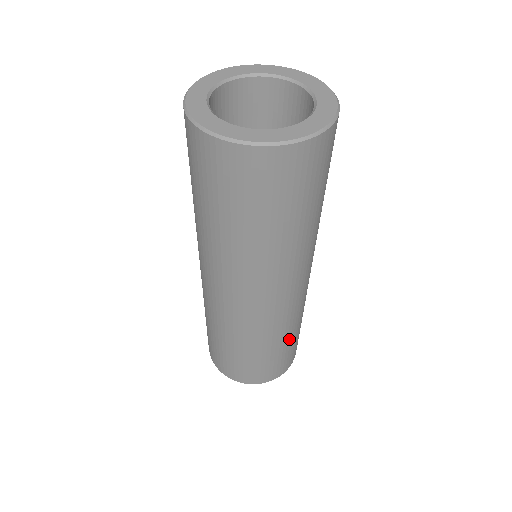
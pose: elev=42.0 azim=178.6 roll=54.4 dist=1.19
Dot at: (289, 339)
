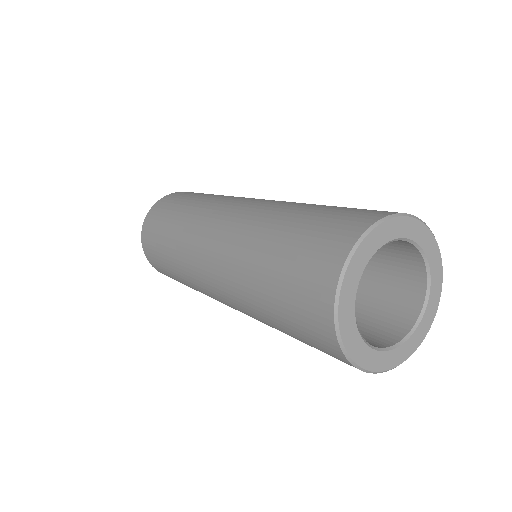
Dot at: occluded
